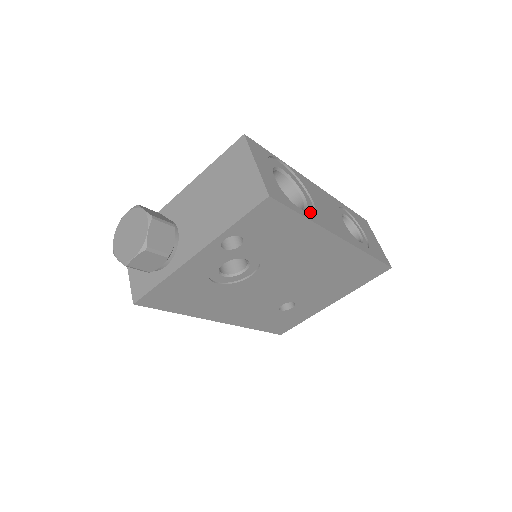
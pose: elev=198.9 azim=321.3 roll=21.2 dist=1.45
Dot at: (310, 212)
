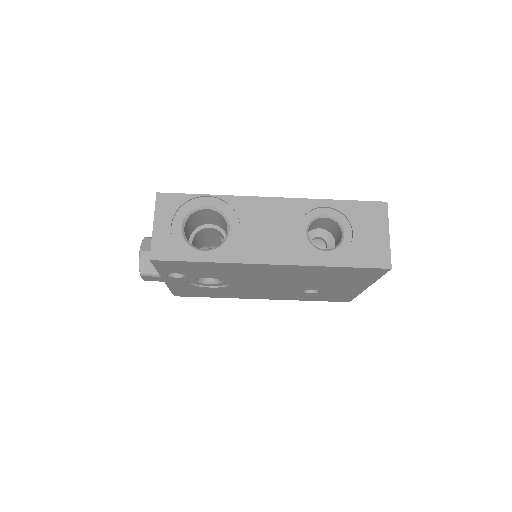
Dot at: (225, 248)
